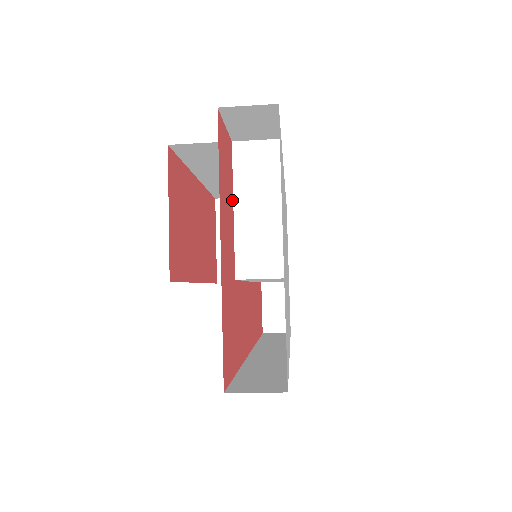
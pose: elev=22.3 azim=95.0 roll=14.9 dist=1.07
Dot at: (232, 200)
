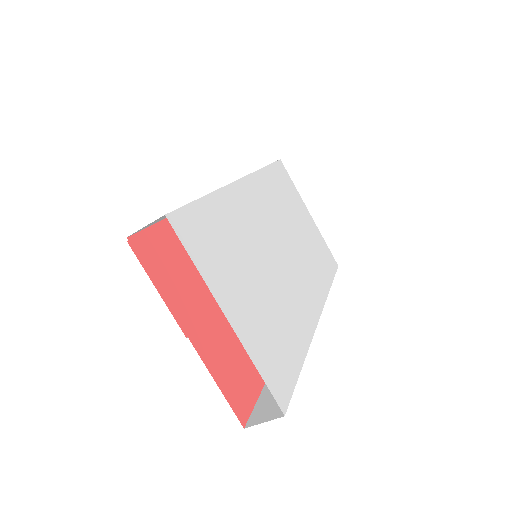
Dot at: (193, 265)
